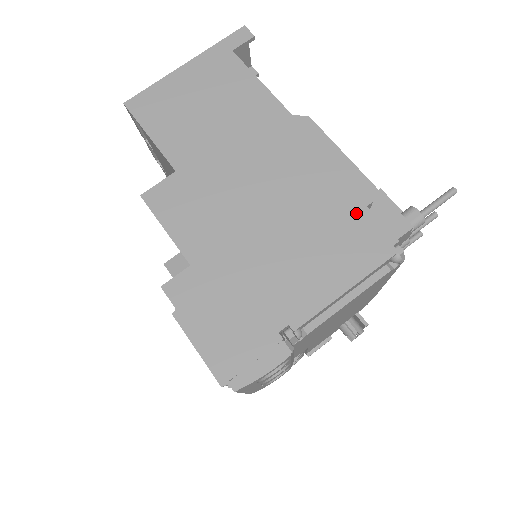
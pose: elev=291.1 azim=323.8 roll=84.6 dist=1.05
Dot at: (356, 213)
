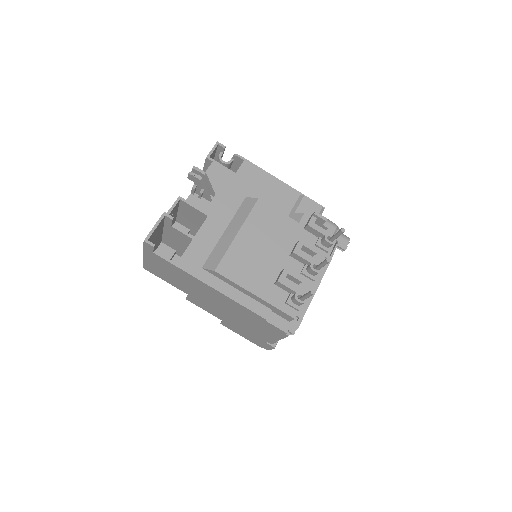
Dot at: (263, 322)
